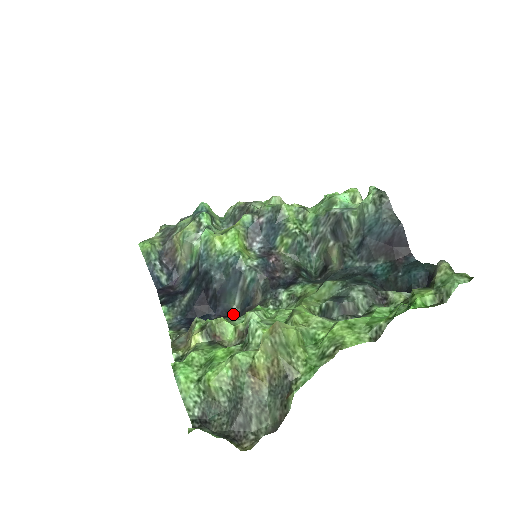
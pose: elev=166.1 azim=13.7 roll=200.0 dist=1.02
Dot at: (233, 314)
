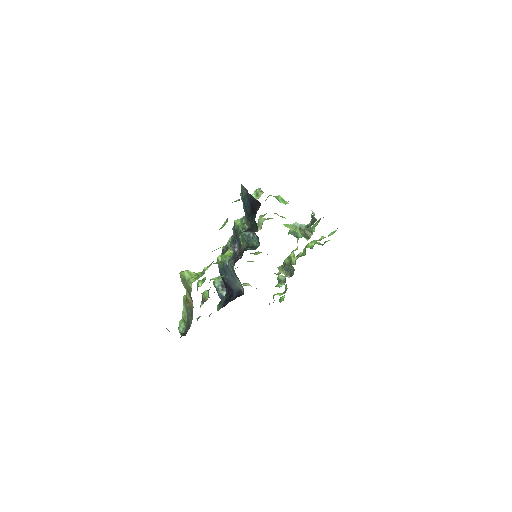
Dot at: (242, 292)
